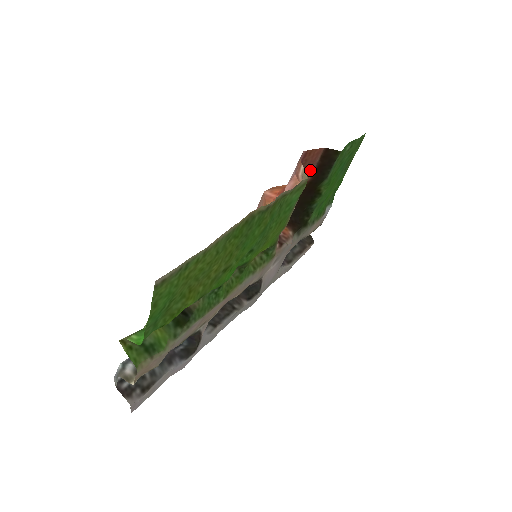
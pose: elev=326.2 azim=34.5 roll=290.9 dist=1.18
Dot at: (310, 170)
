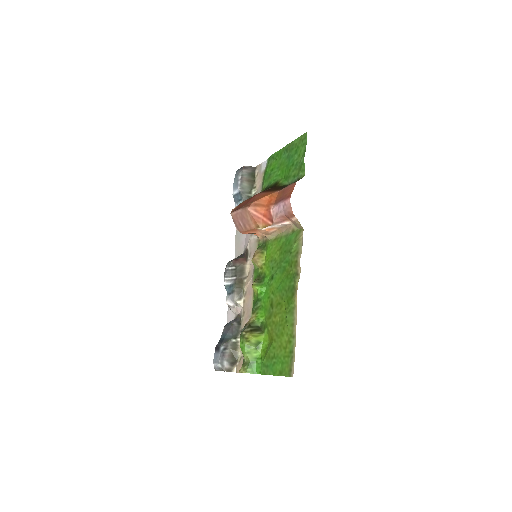
Dot at: (283, 191)
